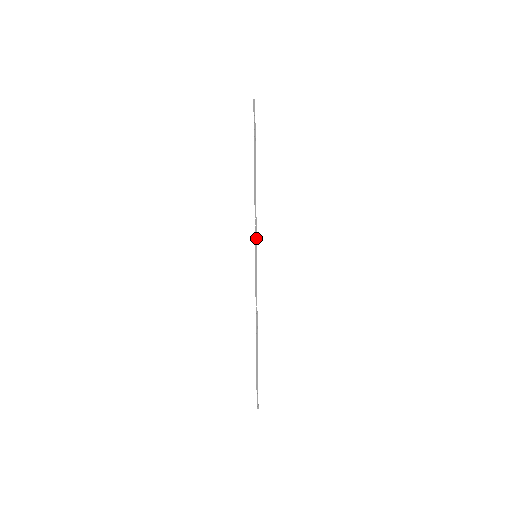
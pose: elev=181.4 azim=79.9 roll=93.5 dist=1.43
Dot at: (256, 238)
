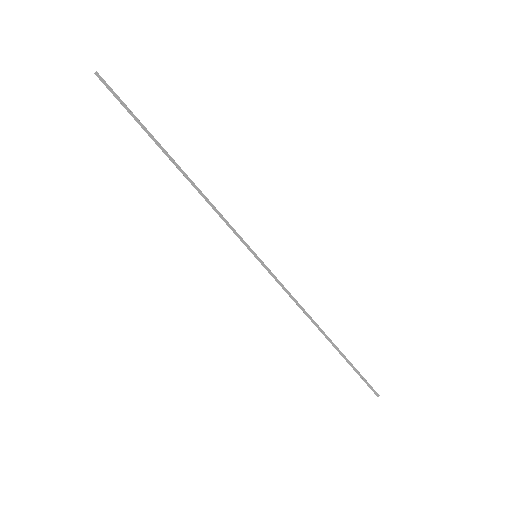
Dot at: (240, 238)
